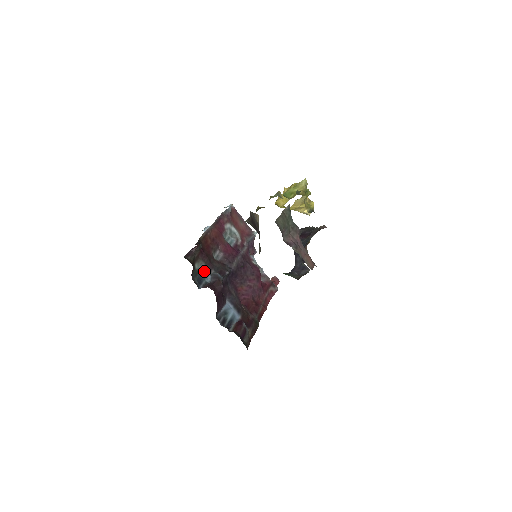
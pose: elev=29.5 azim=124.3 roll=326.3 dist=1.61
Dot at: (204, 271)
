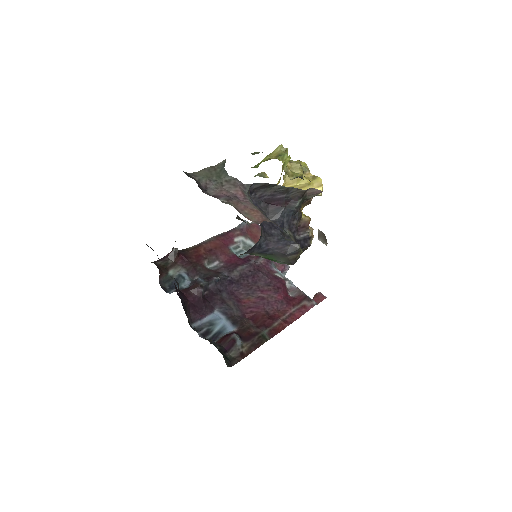
Dot at: (181, 277)
